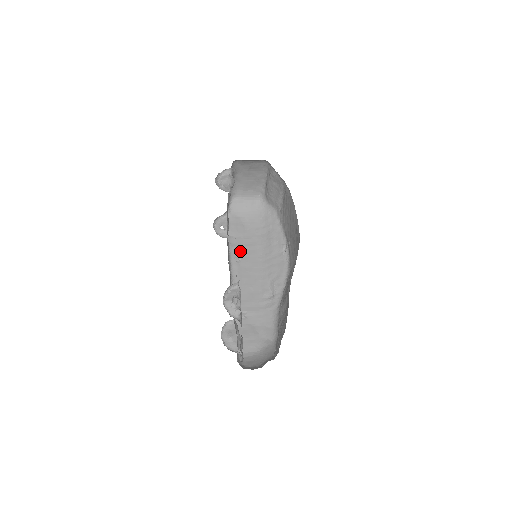
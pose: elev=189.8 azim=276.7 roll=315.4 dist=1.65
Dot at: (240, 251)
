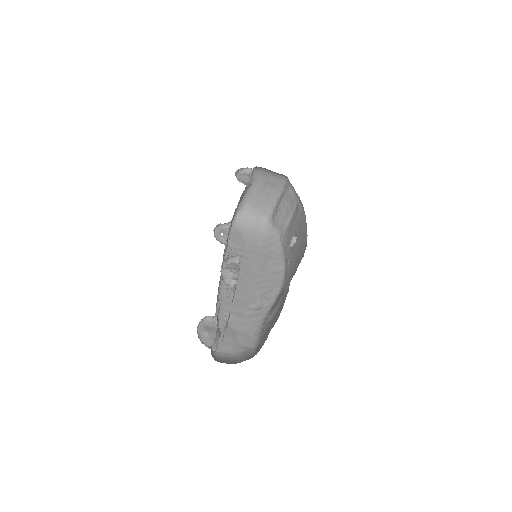
Dot at: occluded
